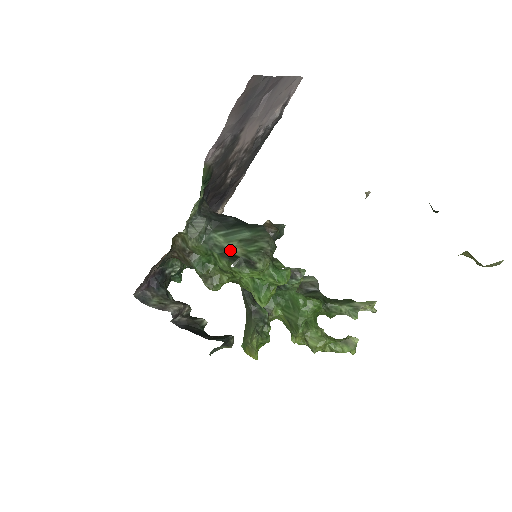
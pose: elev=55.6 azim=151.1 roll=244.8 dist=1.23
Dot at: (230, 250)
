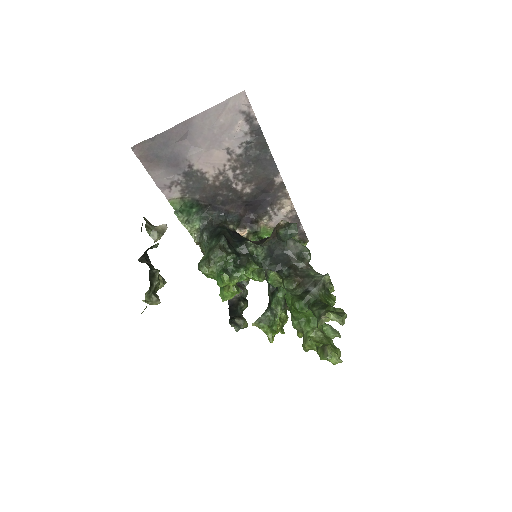
Dot at: occluded
